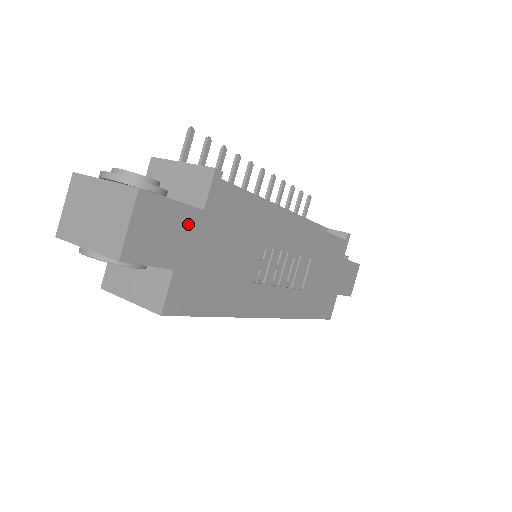
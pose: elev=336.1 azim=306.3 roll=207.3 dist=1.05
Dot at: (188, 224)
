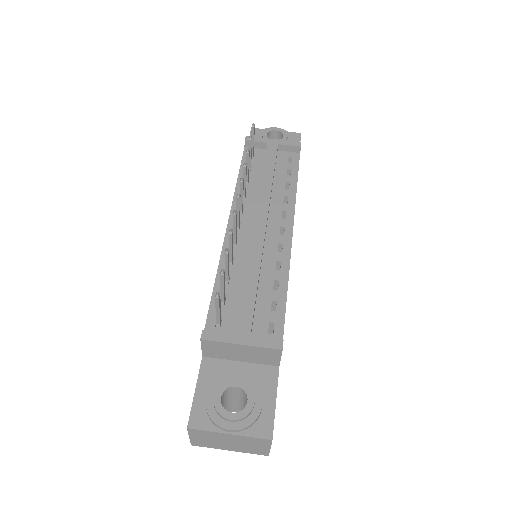
Dot at: occluded
